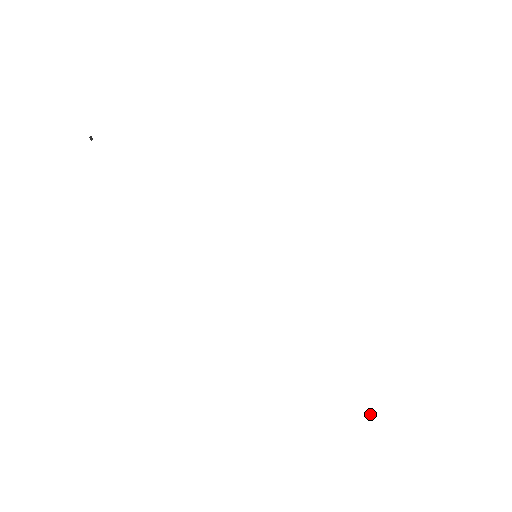
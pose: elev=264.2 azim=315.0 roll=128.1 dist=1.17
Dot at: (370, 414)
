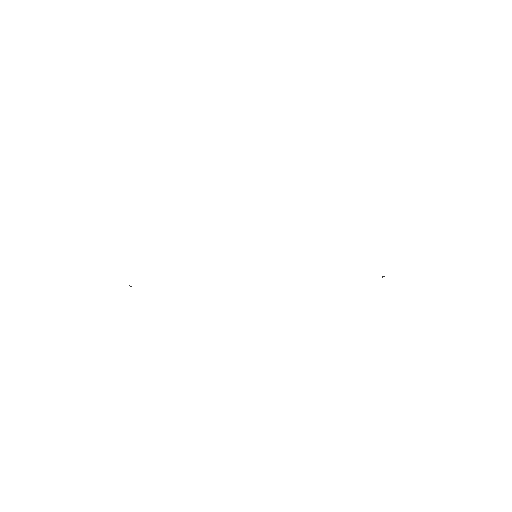
Dot at: occluded
